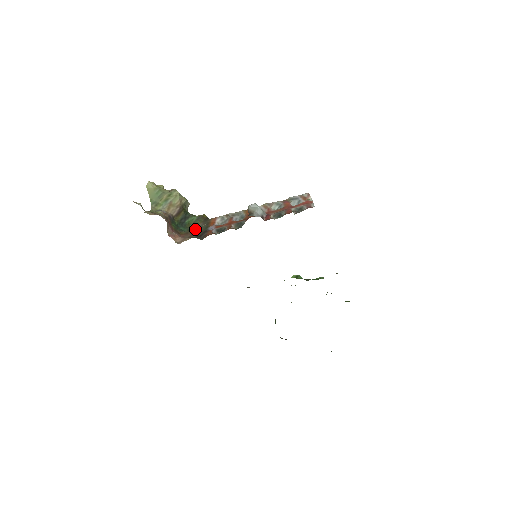
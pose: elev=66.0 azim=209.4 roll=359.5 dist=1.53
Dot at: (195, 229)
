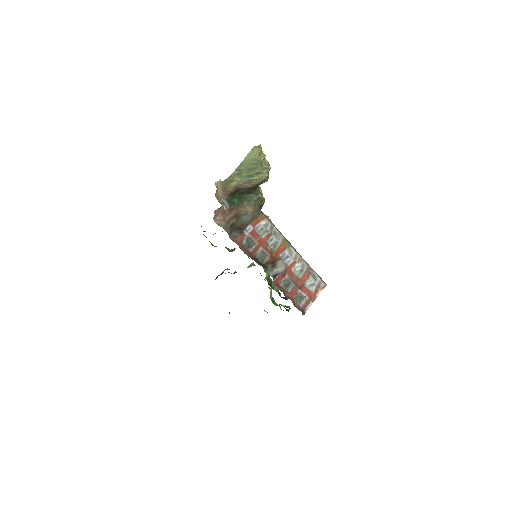
Dot at: (242, 210)
